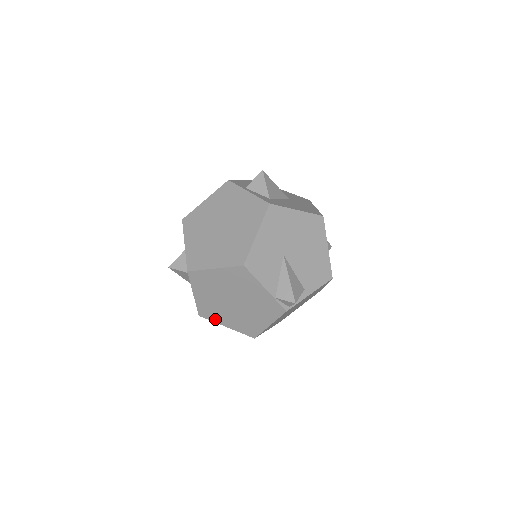
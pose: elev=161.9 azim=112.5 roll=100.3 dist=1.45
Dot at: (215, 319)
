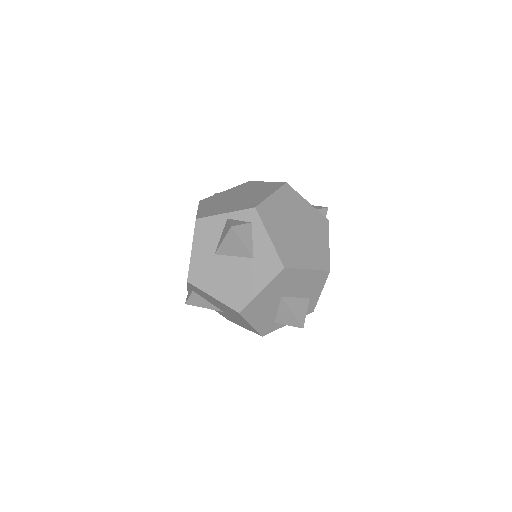
Dot at: (297, 263)
